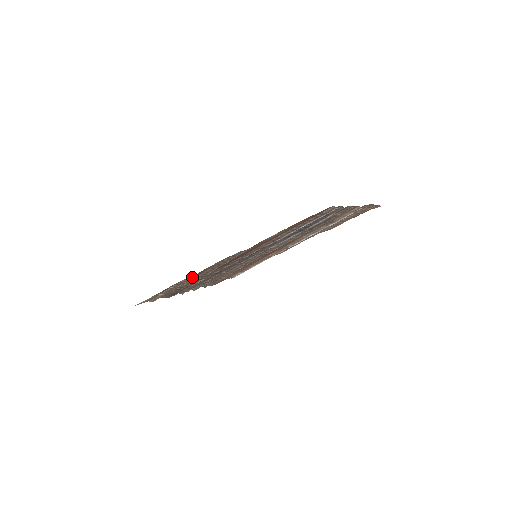
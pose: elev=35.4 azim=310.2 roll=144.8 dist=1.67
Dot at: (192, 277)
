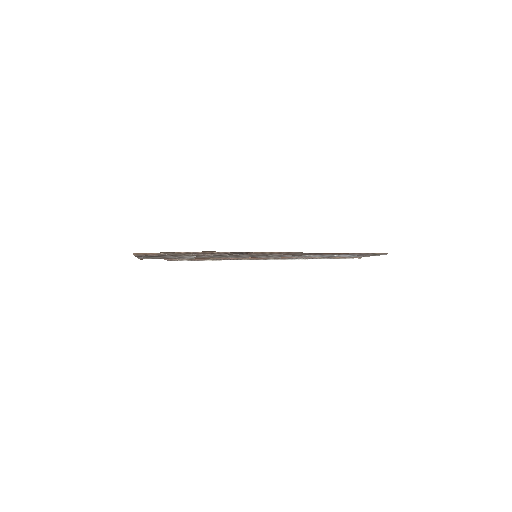
Dot at: (234, 253)
